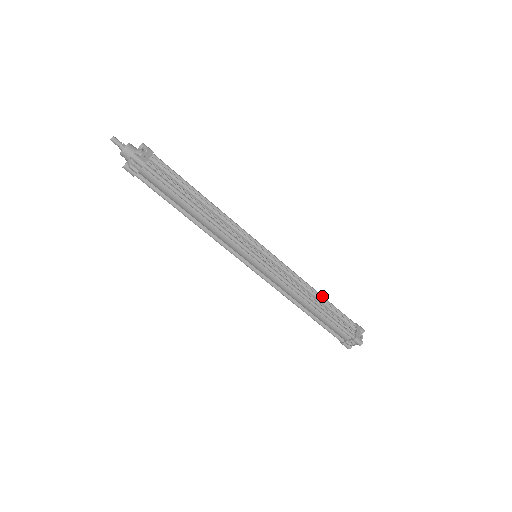
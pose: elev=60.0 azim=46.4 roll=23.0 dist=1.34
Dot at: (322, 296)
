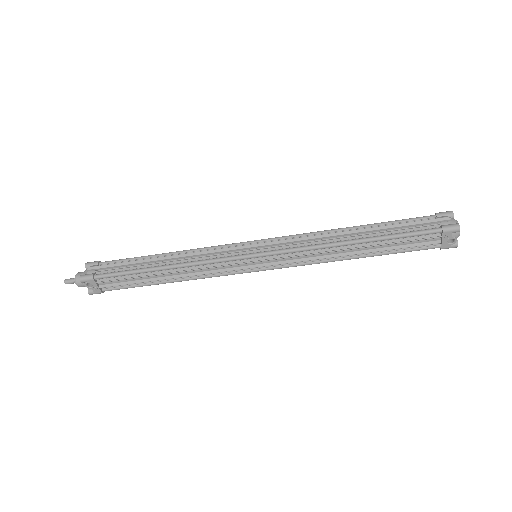
Dot at: (364, 242)
